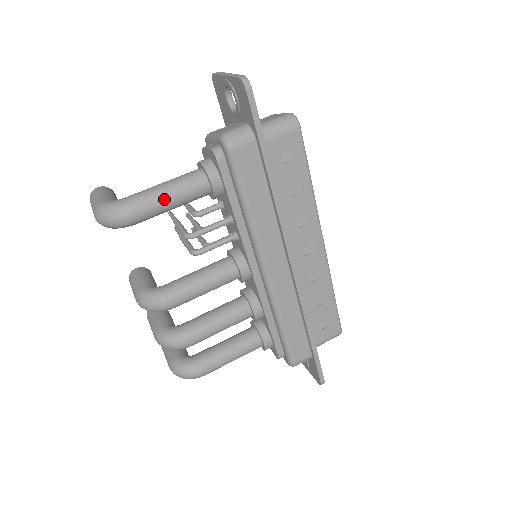
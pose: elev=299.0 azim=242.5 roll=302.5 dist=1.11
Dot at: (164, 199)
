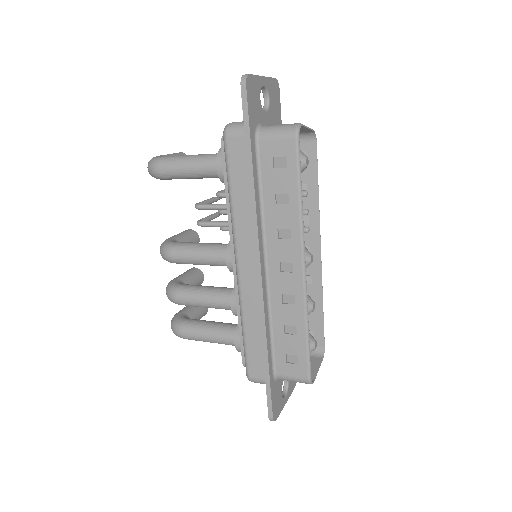
Dot at: (183, 165)
